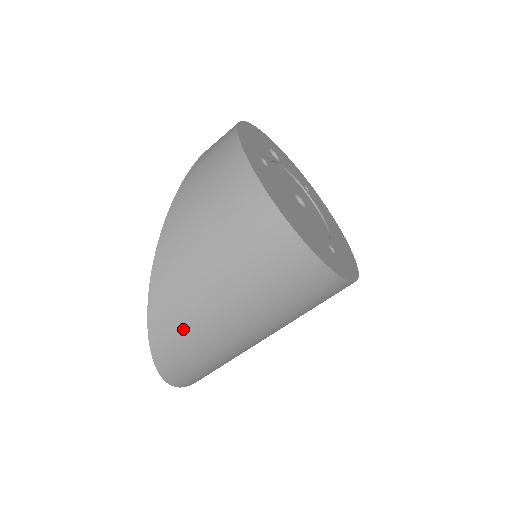
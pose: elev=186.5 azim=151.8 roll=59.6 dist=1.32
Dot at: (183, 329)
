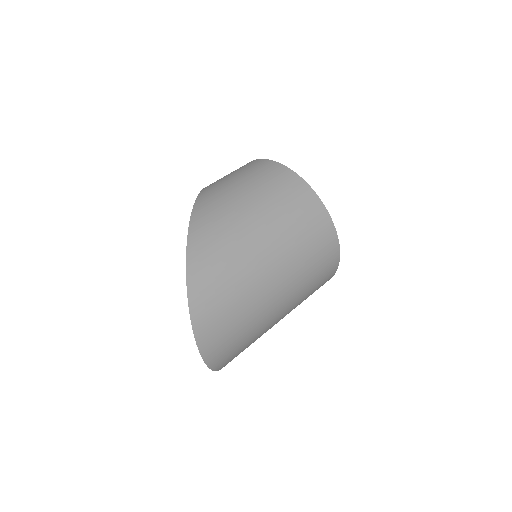
Dot at: (220, 247)
